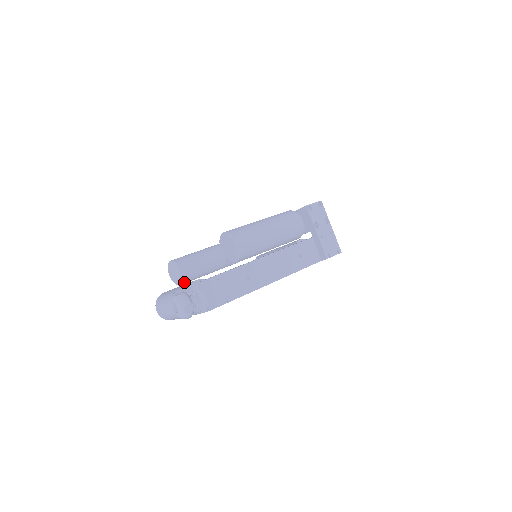
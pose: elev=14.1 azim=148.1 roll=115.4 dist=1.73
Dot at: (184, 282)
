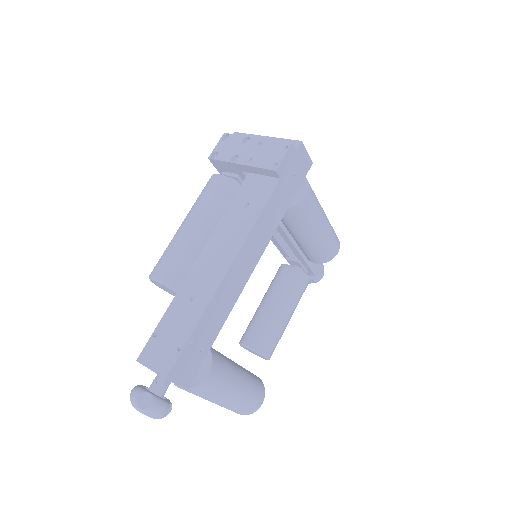
Dot at: (266, 351)
